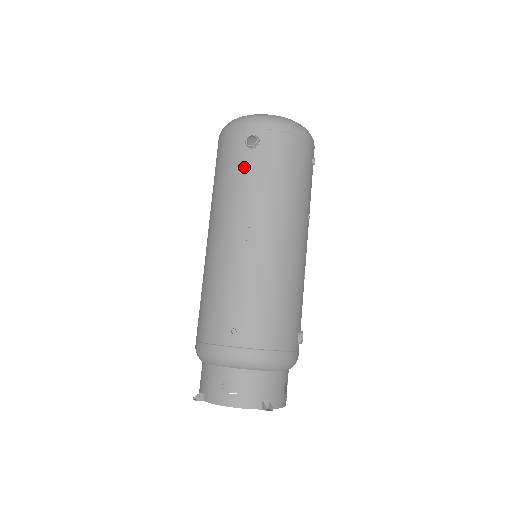
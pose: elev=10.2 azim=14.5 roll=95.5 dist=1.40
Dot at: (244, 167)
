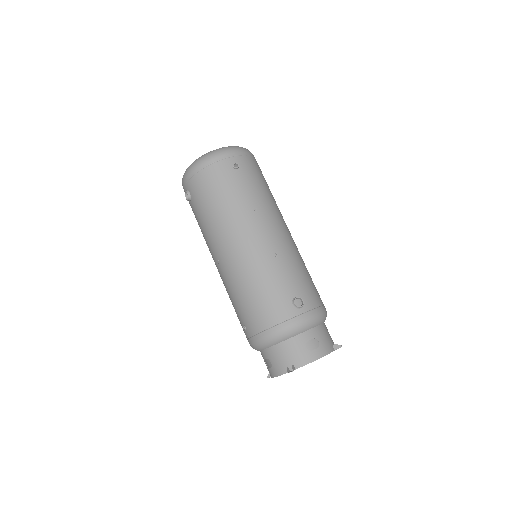
Dot at: (195, 215)
